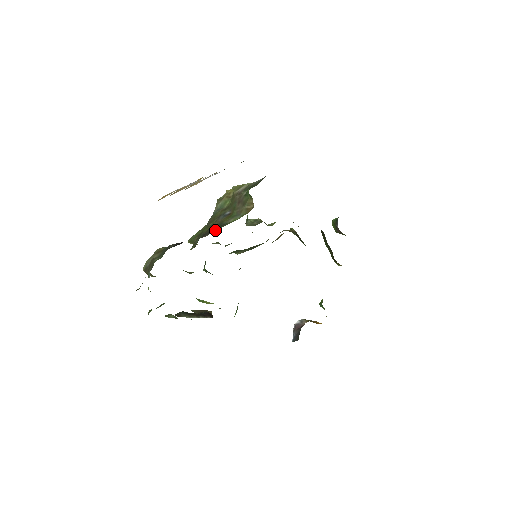
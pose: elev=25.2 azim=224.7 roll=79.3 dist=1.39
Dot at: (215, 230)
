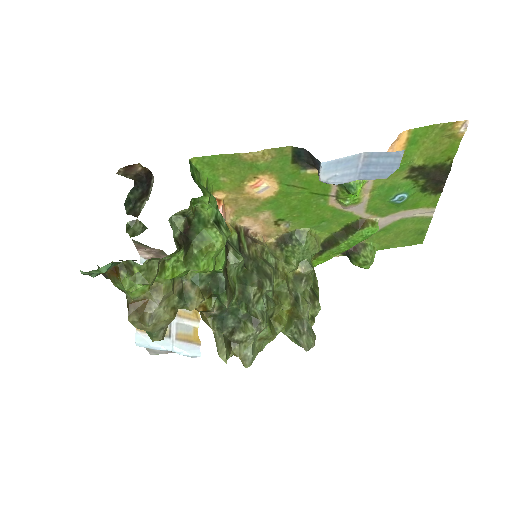
Dot at: occluded
